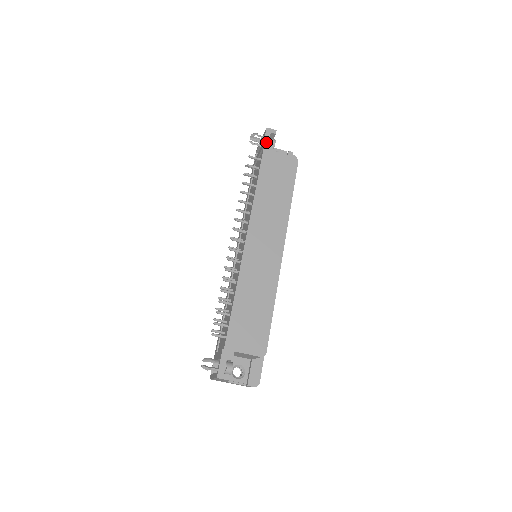
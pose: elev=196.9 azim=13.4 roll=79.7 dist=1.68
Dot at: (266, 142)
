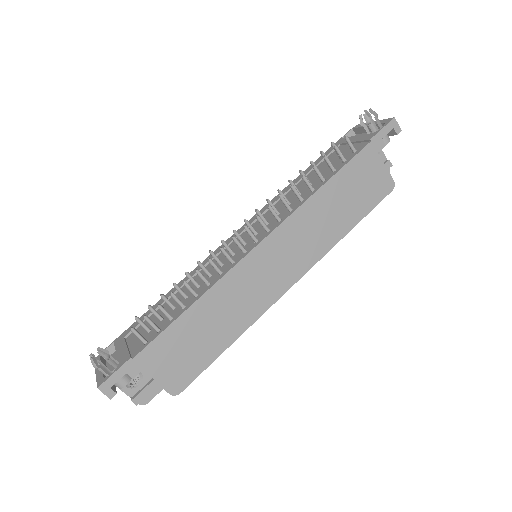
Dot at: (379, 136)
